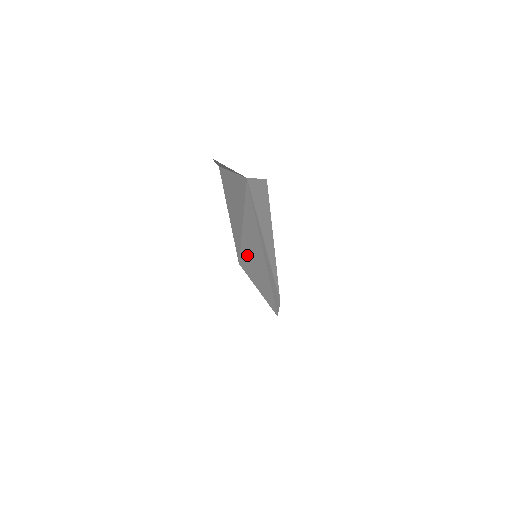
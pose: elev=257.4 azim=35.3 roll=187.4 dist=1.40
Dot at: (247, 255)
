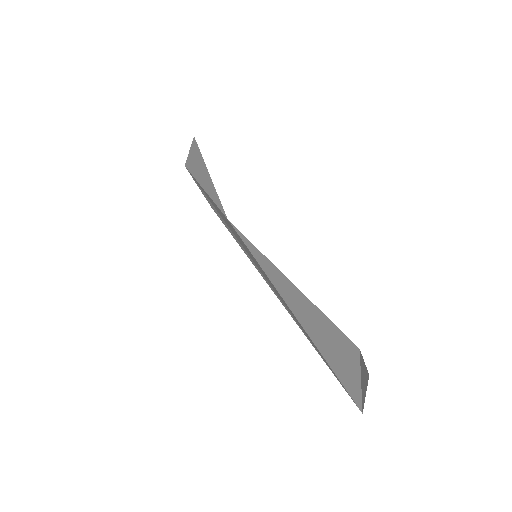
Dot at: occluded
